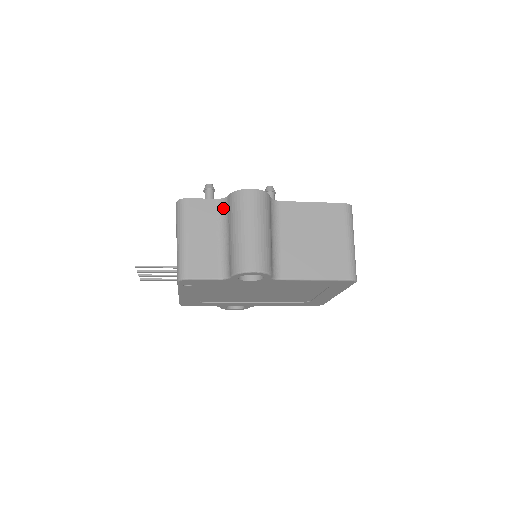
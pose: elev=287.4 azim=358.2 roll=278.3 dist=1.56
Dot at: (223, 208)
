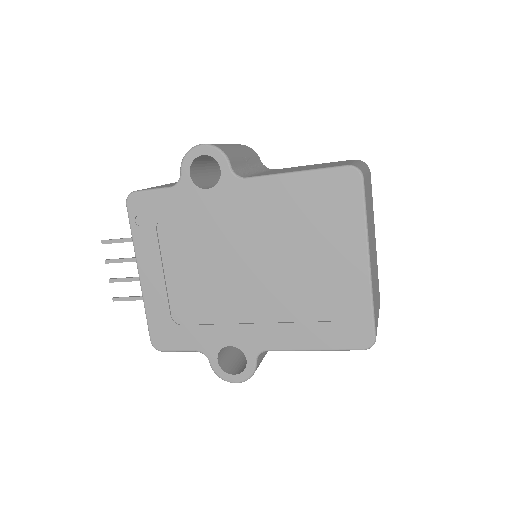
Dot at: occluded
